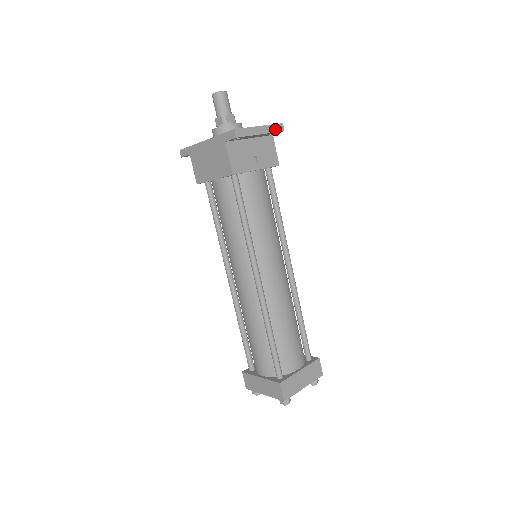
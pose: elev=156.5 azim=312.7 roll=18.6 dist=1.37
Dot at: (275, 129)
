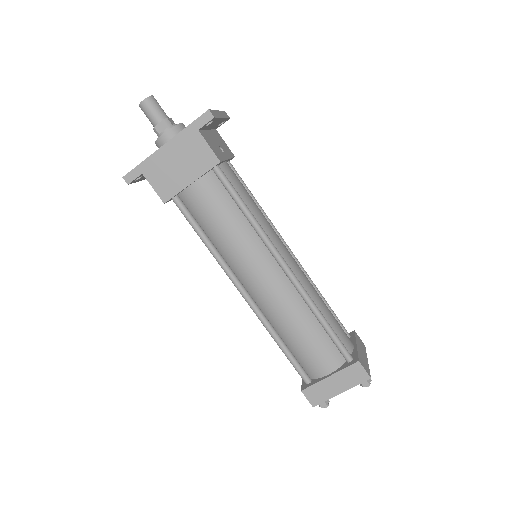
Dot at: (225, 115)
